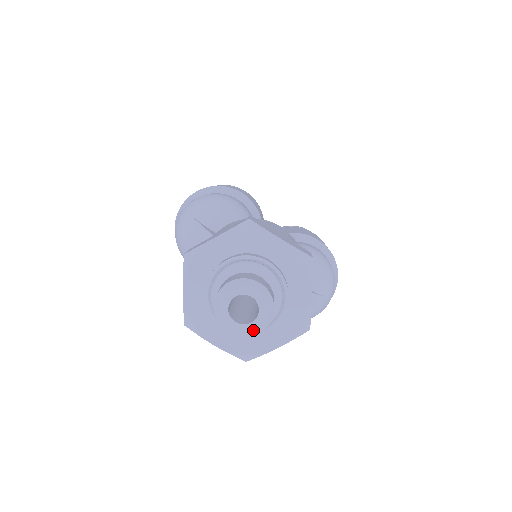
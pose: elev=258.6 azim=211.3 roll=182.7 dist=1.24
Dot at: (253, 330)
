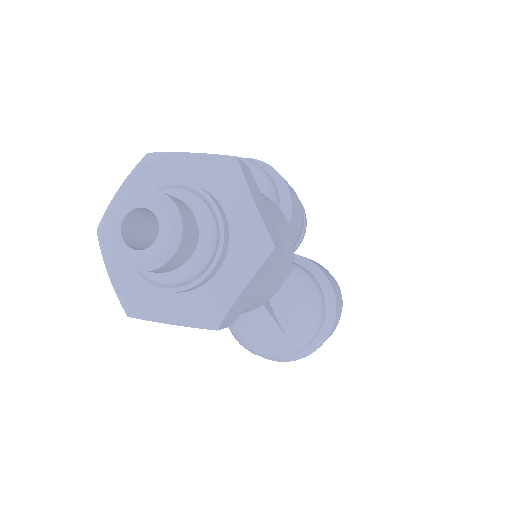
Dot at: (133, 261)
